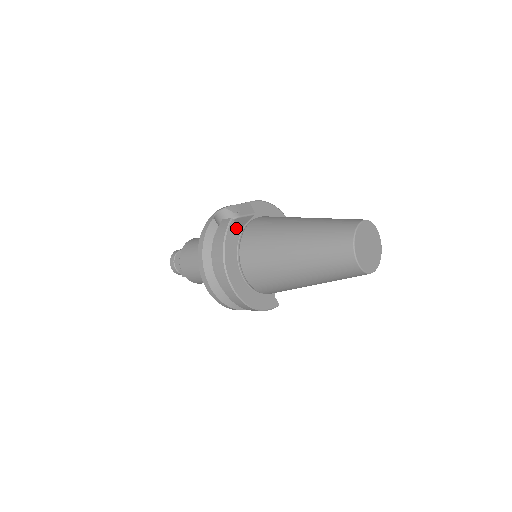
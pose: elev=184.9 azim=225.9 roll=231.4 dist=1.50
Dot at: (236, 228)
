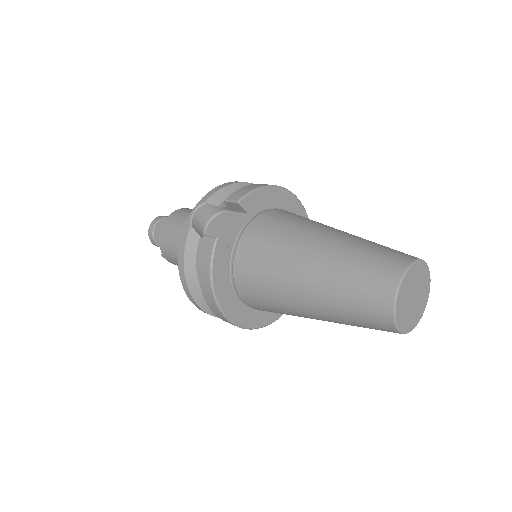
Dot at: (224, 249)
